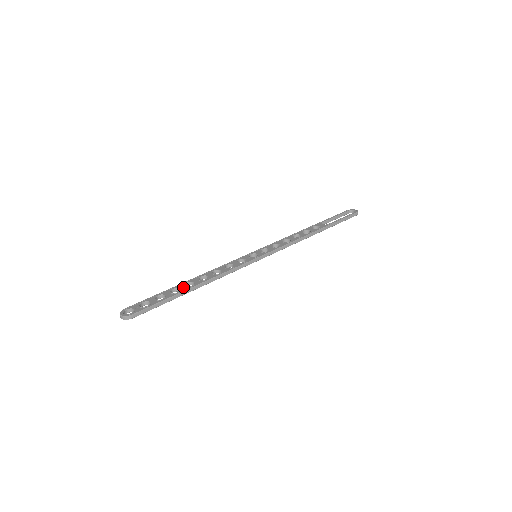
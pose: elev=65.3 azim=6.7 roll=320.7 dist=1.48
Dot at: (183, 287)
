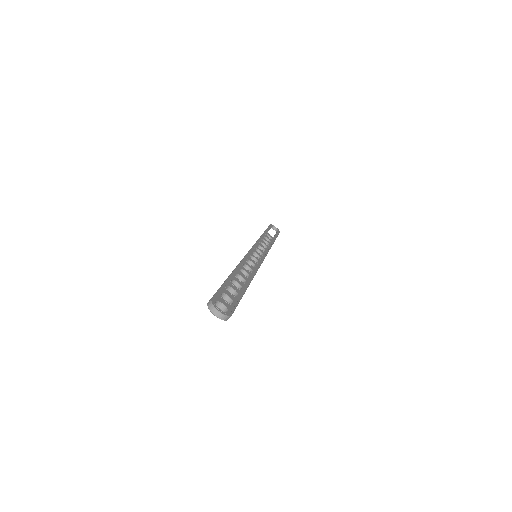
Dot at: (240, 281)
